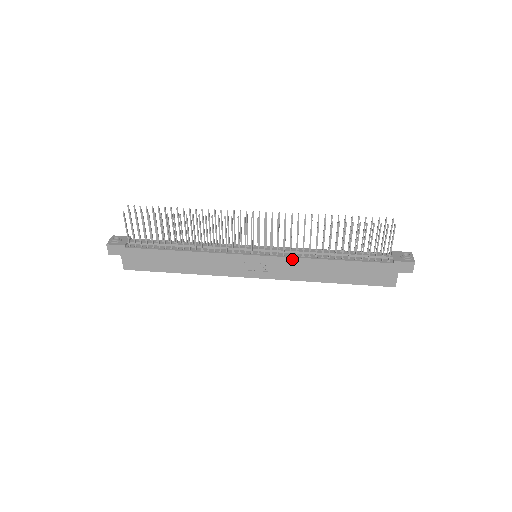
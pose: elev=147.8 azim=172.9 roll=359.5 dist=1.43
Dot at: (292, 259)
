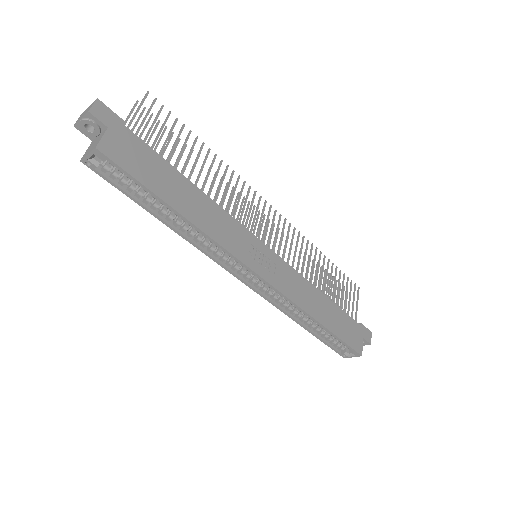
Dot at: (296, 273)
